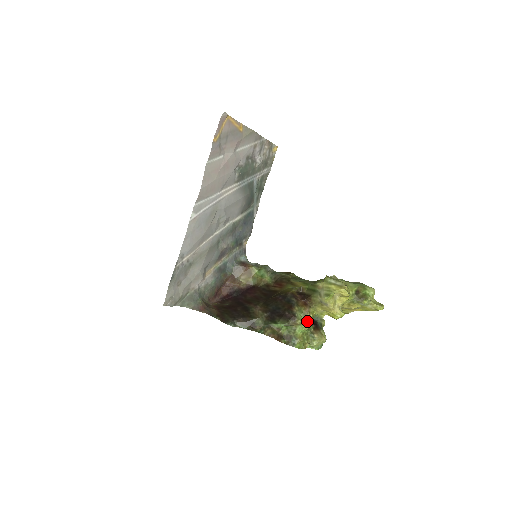
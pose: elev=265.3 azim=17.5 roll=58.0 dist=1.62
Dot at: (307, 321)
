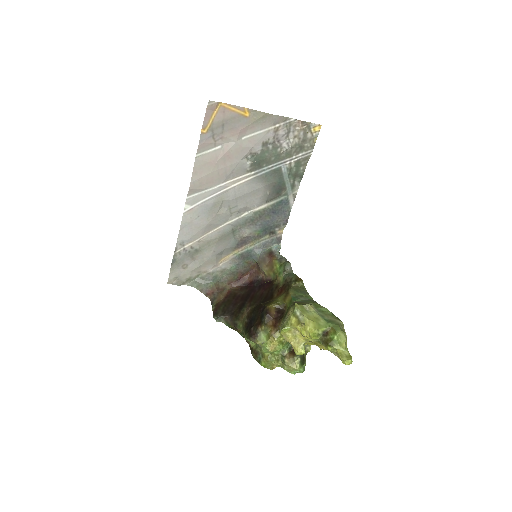
Dot at: (271, 344)
